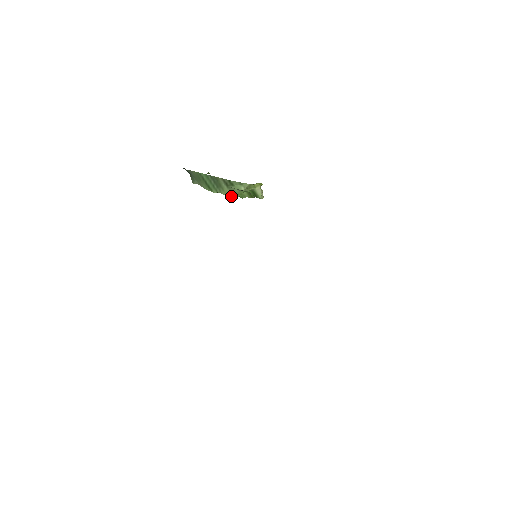
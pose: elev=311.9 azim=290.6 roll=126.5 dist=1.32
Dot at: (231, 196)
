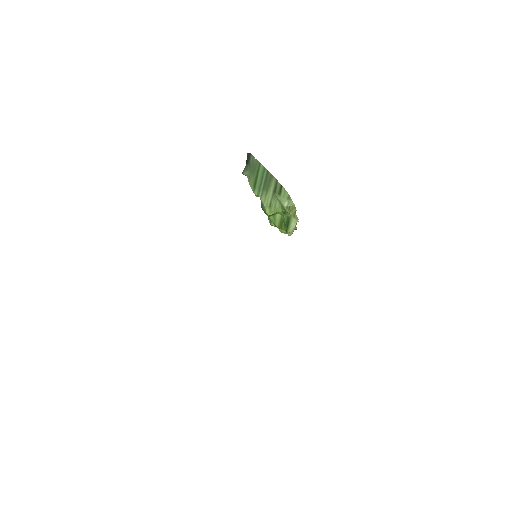
Dot at: (267, 207)
